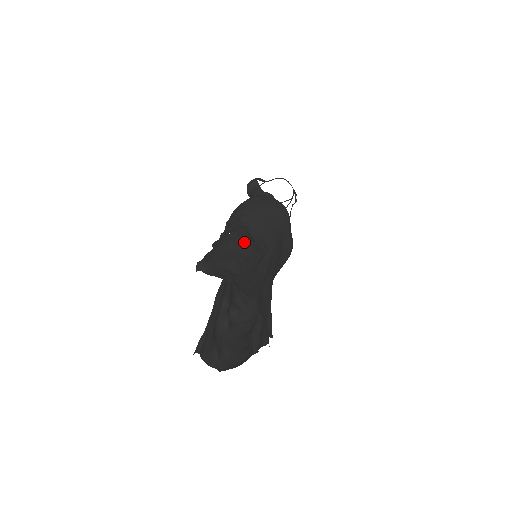
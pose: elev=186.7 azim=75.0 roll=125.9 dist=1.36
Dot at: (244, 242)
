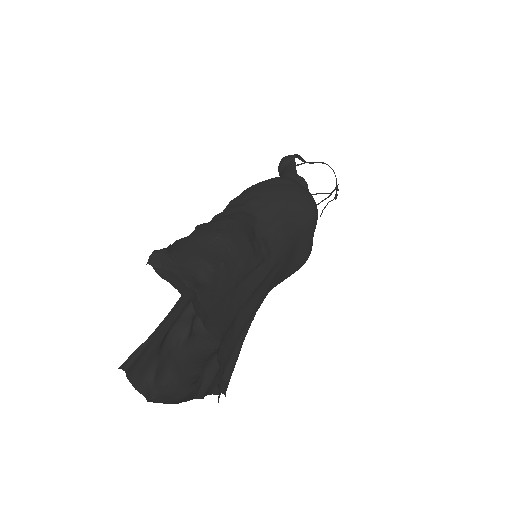
Dot at: (238, 239)
